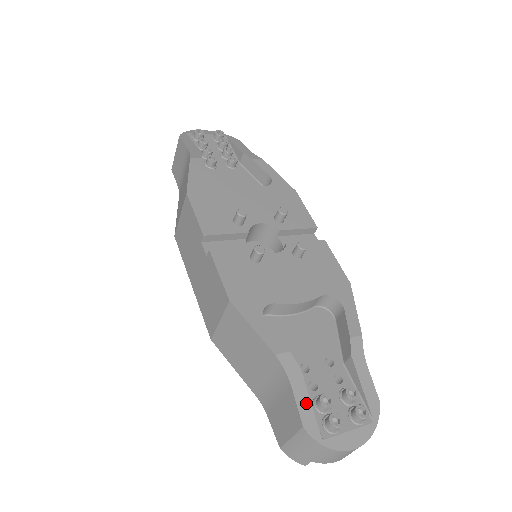
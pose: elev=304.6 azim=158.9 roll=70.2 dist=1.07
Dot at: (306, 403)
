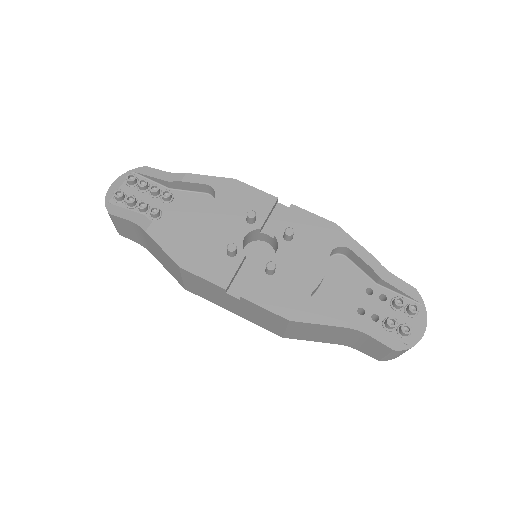
Dot at: (384, 336)
